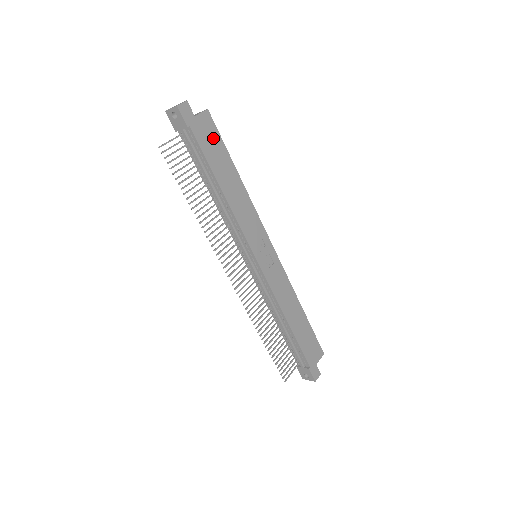
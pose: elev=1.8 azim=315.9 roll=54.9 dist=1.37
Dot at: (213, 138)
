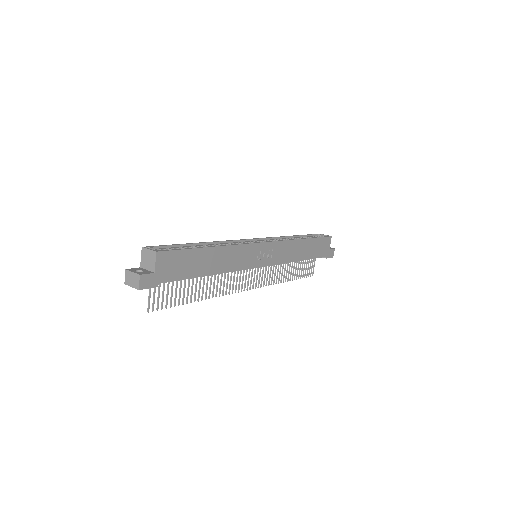
Dot at: (178, 260)
